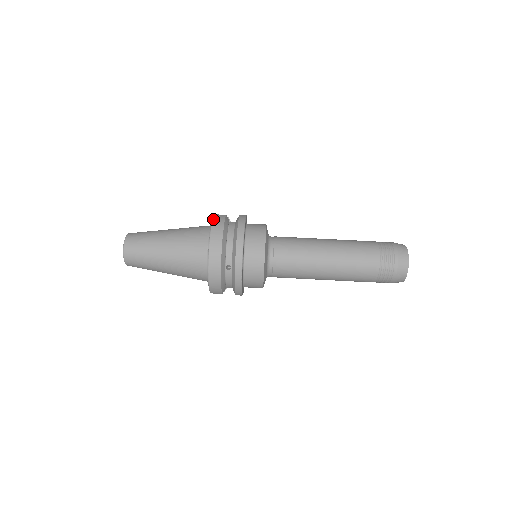
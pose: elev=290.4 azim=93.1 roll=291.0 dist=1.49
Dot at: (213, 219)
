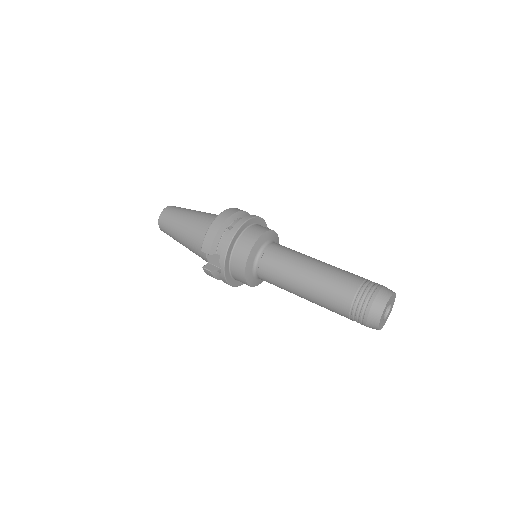
Dot at: occluded
